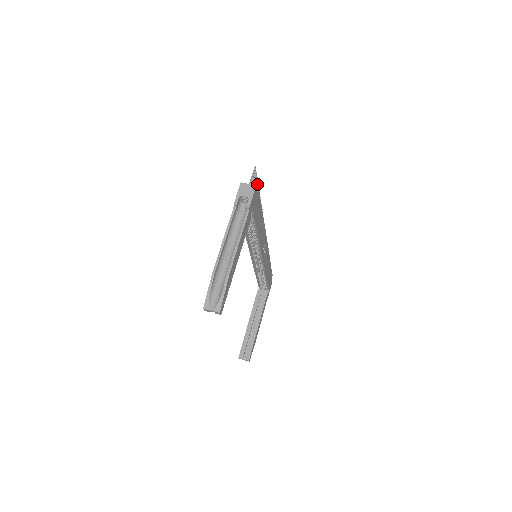
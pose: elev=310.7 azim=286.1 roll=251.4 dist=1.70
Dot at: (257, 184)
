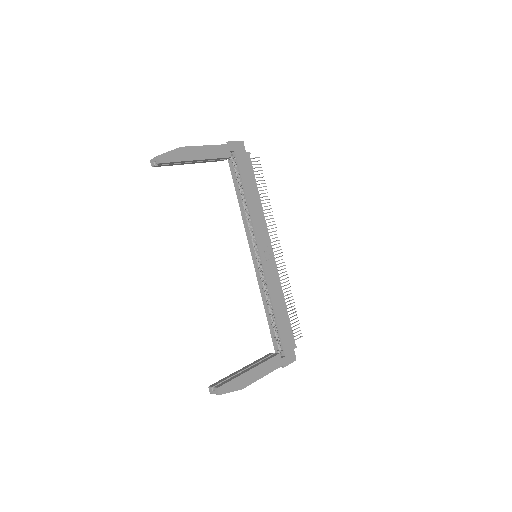
Dot at: (264, 183)
